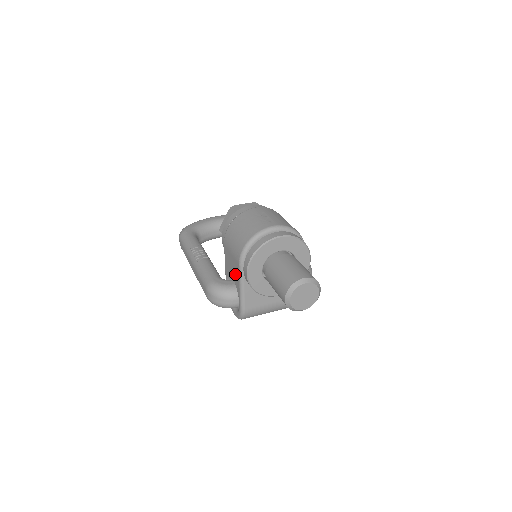
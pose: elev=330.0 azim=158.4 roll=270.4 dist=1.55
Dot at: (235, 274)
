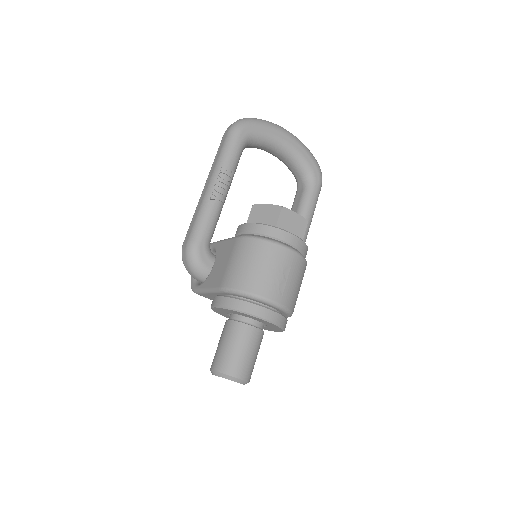
Dot at: (215, 275)
